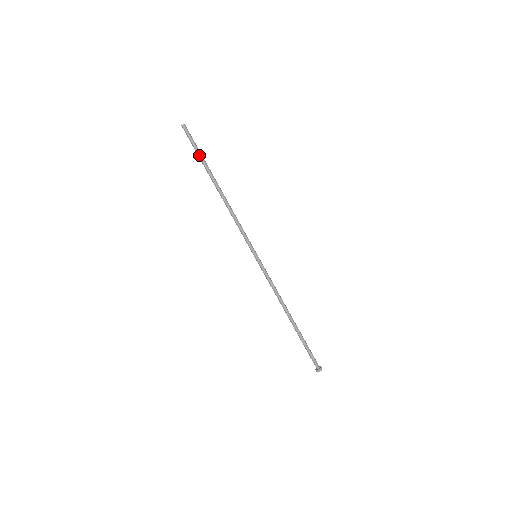
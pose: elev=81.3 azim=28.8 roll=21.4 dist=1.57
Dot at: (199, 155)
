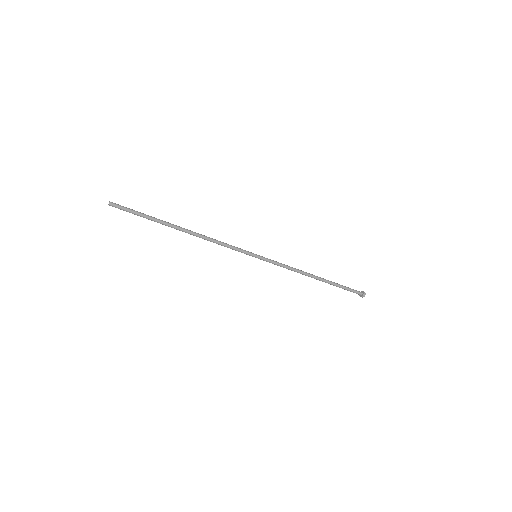
Dot at: occluded
